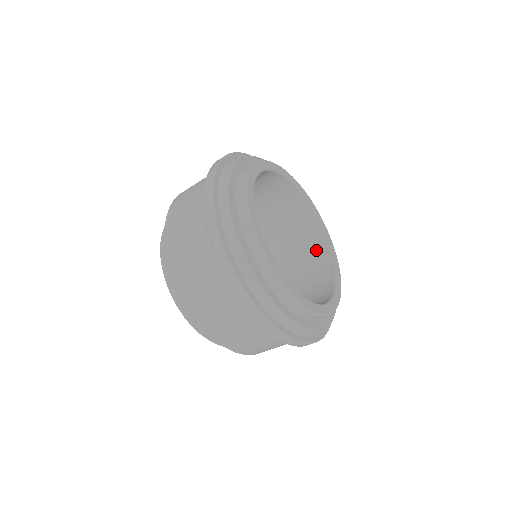
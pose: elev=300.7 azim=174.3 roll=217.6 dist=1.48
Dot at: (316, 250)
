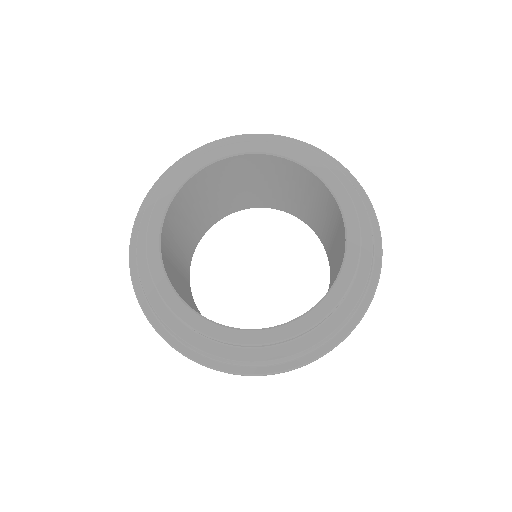
Dot at: occluded
